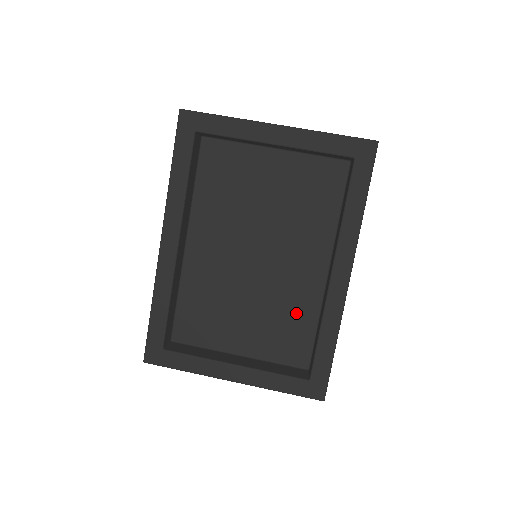
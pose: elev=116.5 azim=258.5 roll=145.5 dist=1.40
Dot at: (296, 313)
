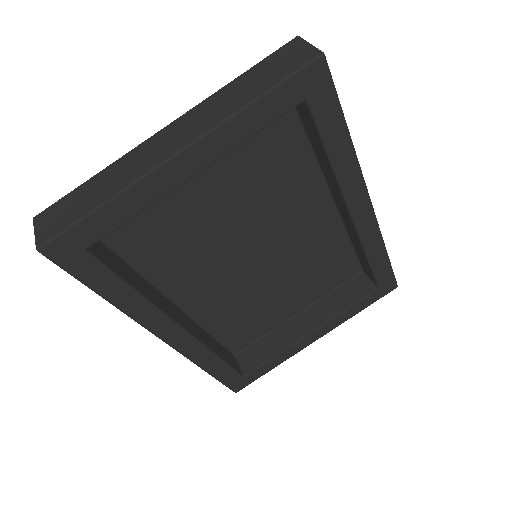
Dot at: (325, 252)
